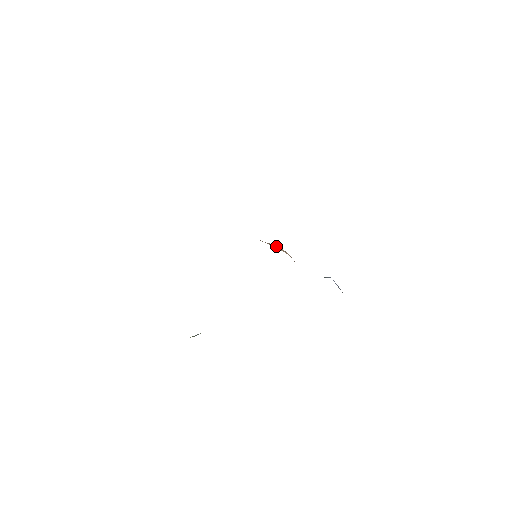
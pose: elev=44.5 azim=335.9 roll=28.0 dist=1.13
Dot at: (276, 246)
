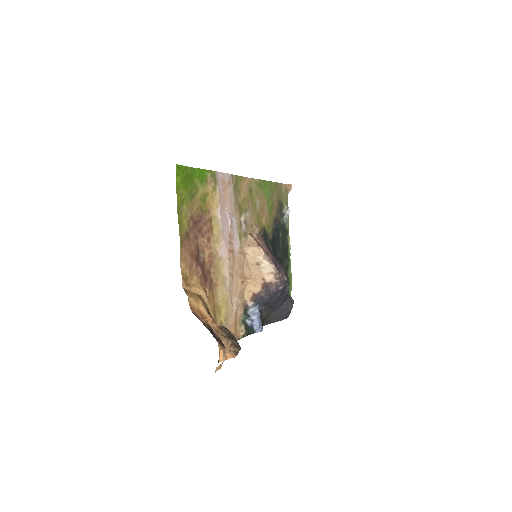
Dot at: (264, 265)
